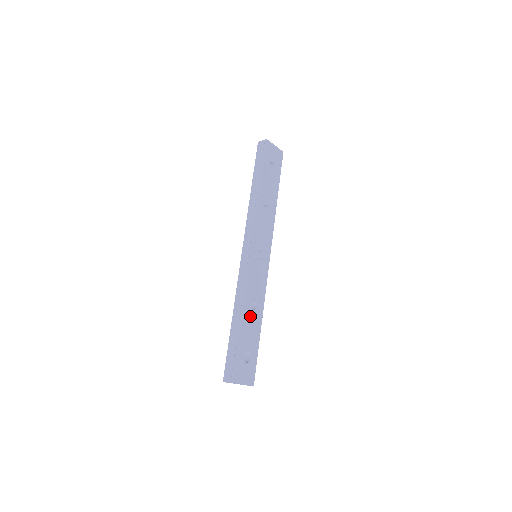
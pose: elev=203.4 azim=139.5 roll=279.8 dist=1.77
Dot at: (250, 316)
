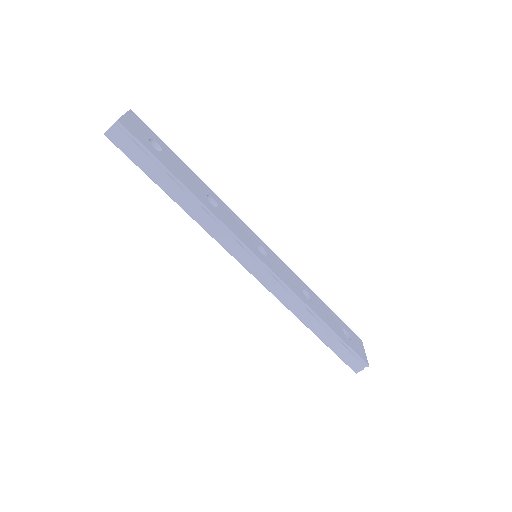
Dot at: (317, 308)
